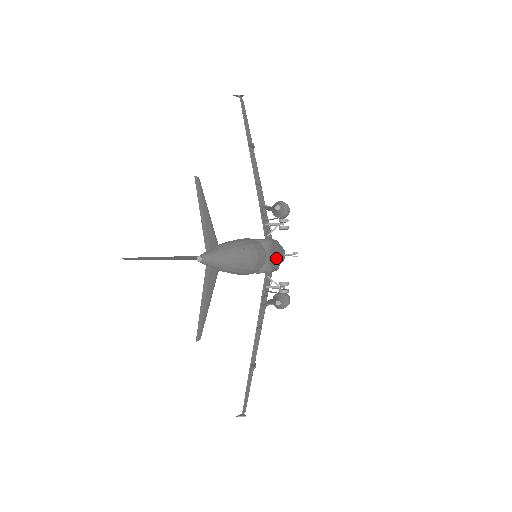
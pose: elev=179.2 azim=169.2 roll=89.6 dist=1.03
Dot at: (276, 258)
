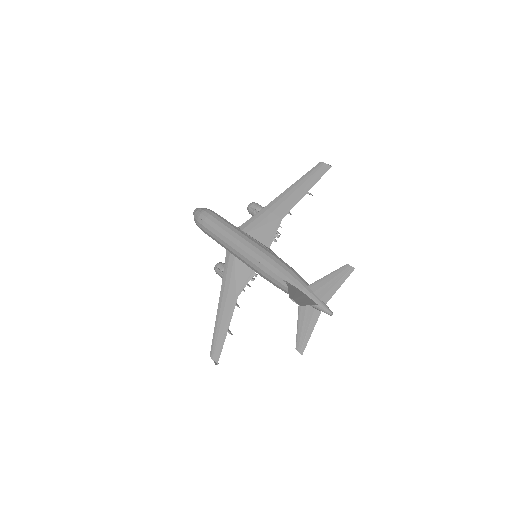
Dot at: occluded
